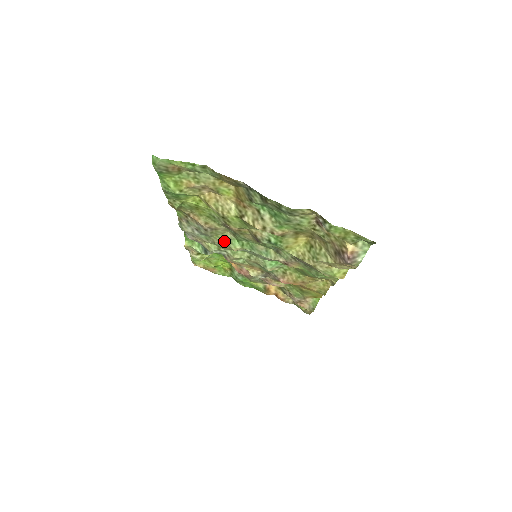
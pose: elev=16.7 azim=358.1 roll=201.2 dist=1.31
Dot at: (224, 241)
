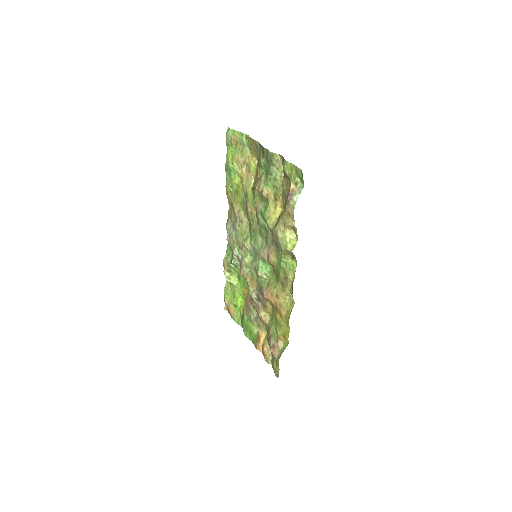
Dot at: (243, 239)
